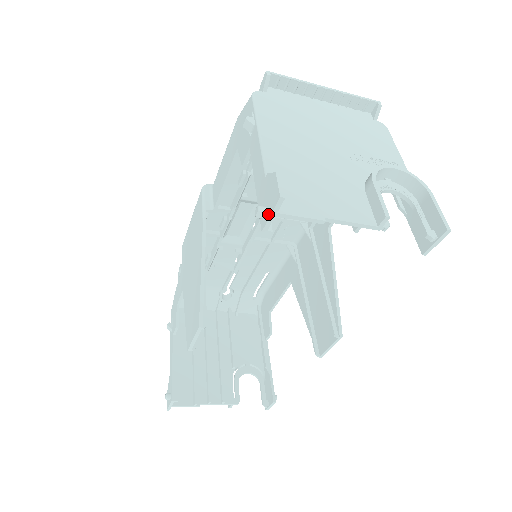
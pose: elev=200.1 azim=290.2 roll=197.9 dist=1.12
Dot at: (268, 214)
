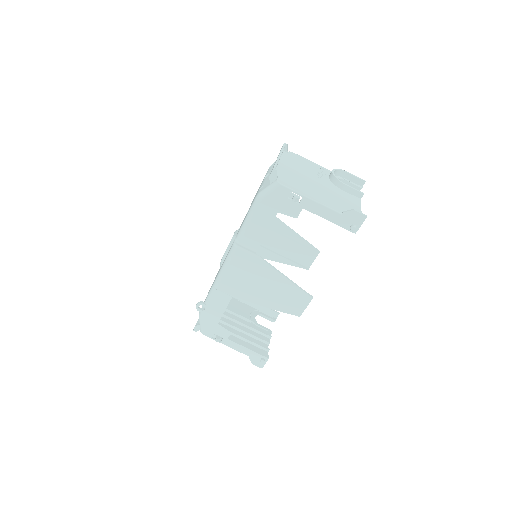
Dot at: (358, 226)
